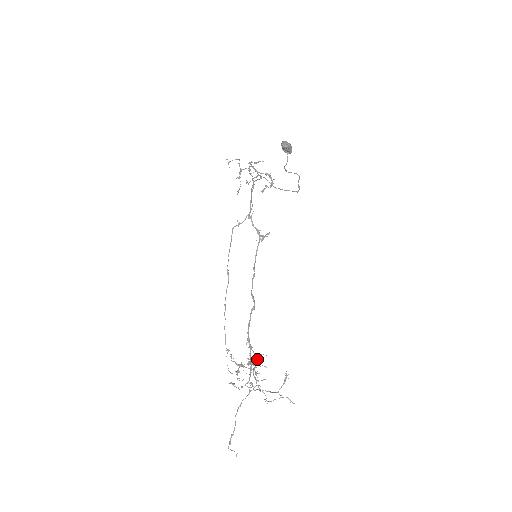
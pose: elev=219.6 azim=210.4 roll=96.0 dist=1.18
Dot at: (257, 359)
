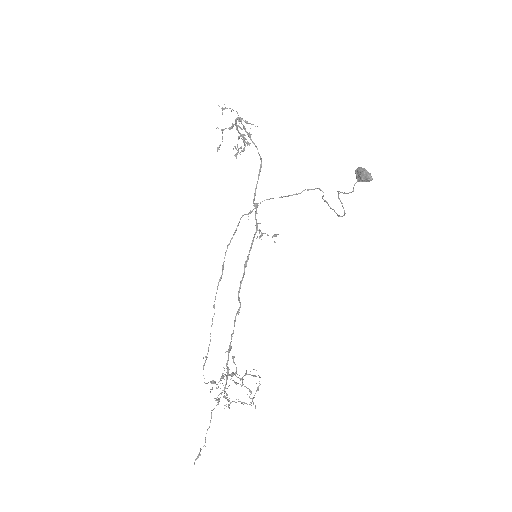
Dot at: occluded
